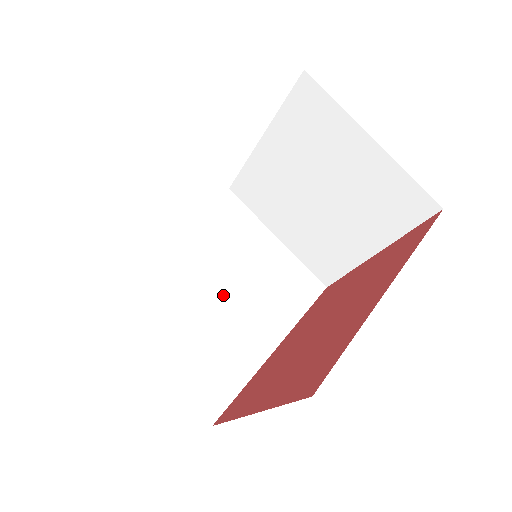
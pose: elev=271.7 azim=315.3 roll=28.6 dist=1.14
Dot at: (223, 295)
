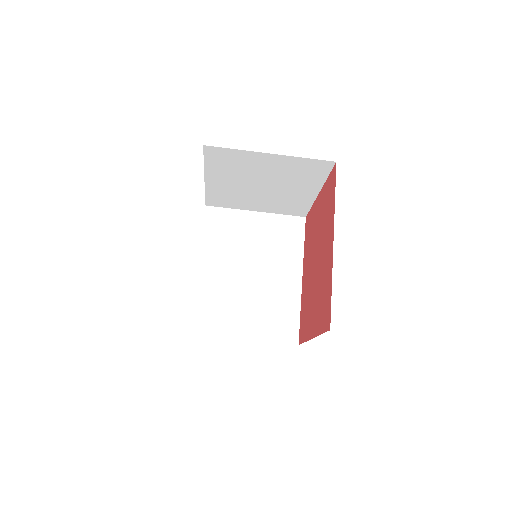
Dot at: (252, 274)
